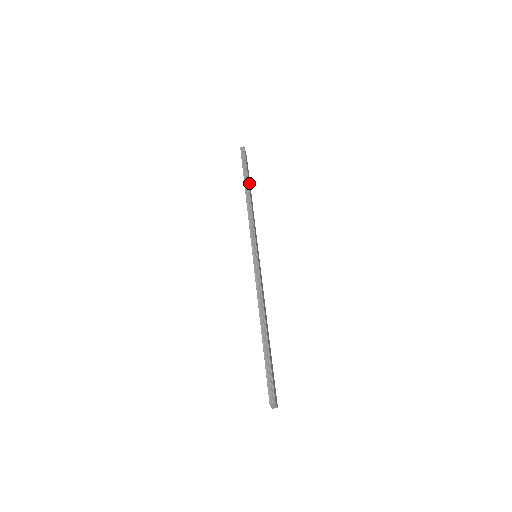
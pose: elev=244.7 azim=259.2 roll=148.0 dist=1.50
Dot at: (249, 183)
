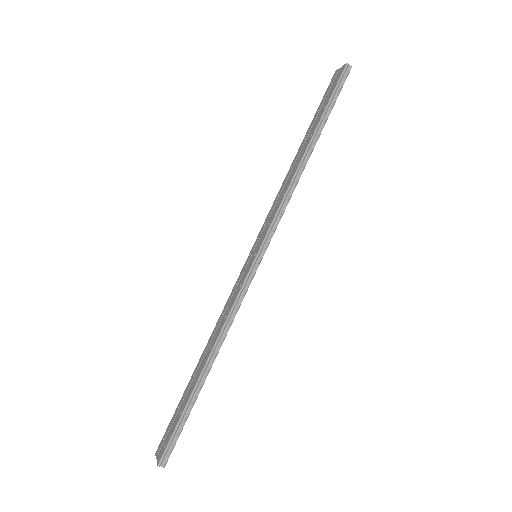
Dot at: occluded
